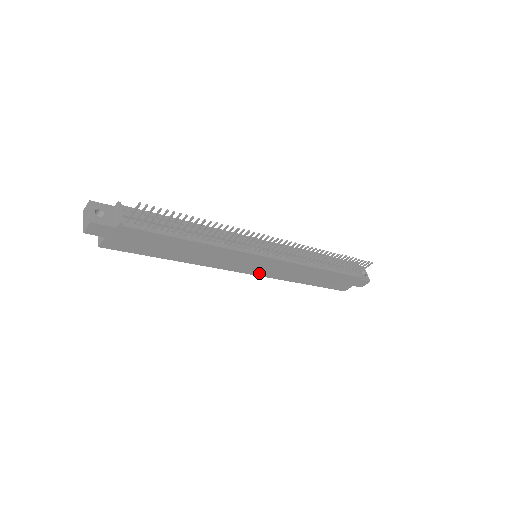
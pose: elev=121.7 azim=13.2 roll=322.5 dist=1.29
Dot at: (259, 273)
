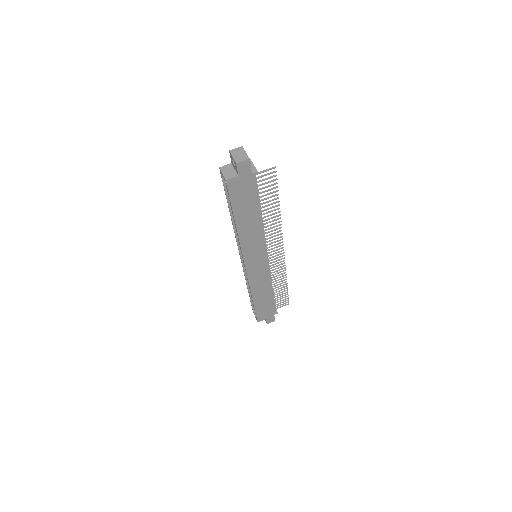
Dot at: (249, 271)
